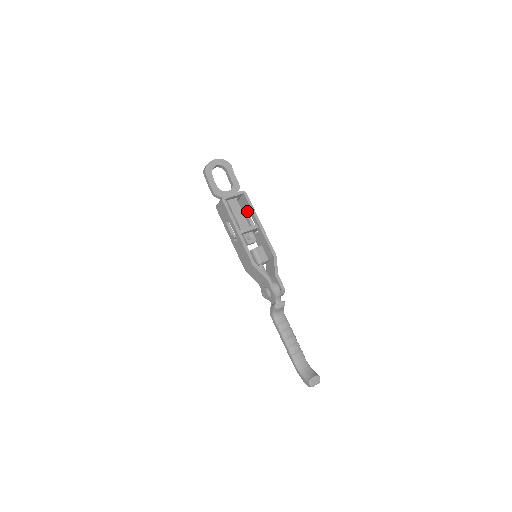
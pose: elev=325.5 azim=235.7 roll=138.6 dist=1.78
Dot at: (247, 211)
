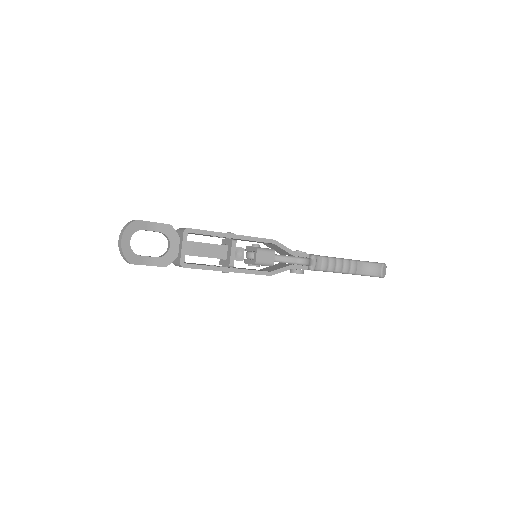
Dot at: occluded
